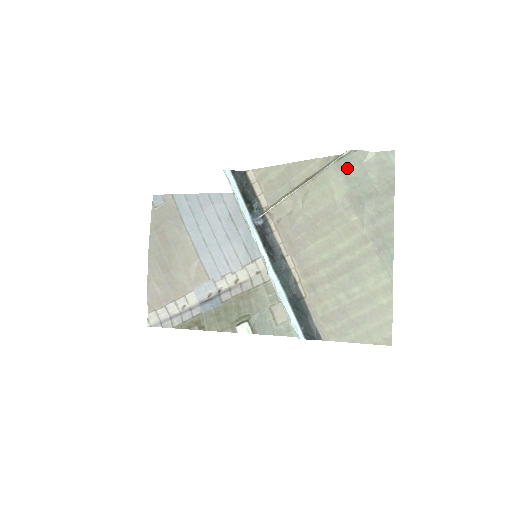
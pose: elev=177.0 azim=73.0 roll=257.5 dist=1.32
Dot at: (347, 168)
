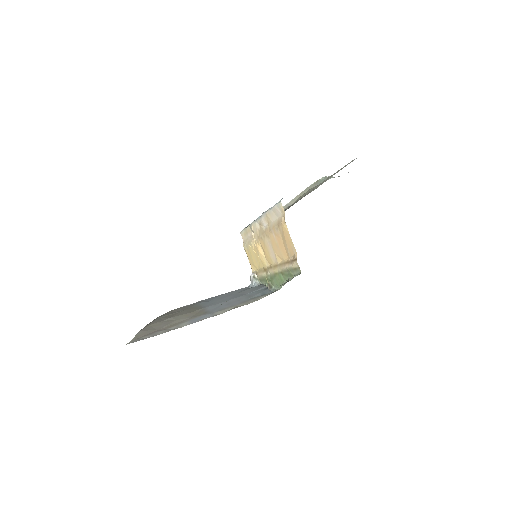
Dot at: occluded
